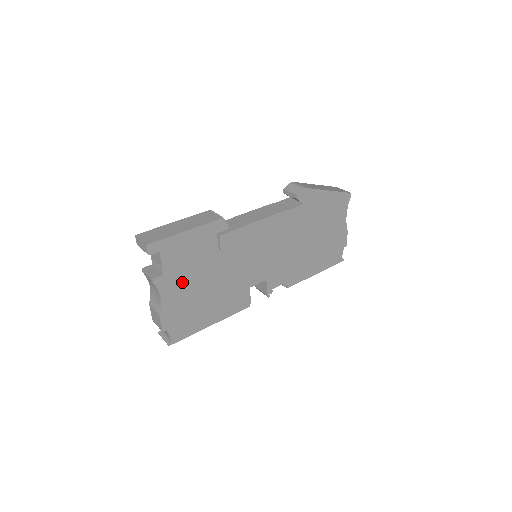
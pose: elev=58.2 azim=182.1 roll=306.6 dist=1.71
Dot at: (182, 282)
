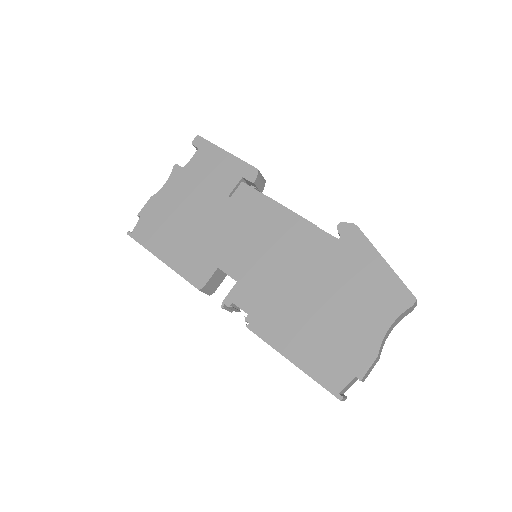
Dot at: (186, 190)
